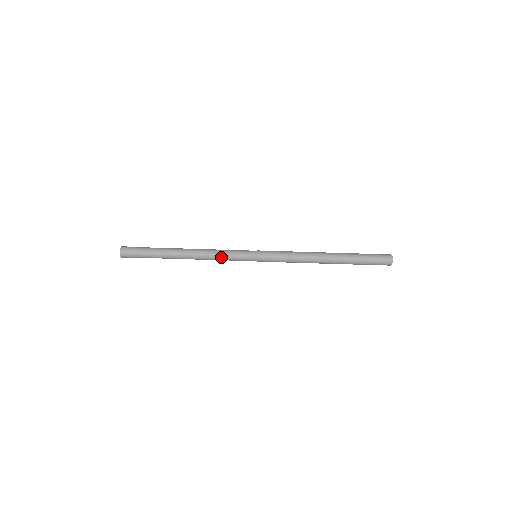
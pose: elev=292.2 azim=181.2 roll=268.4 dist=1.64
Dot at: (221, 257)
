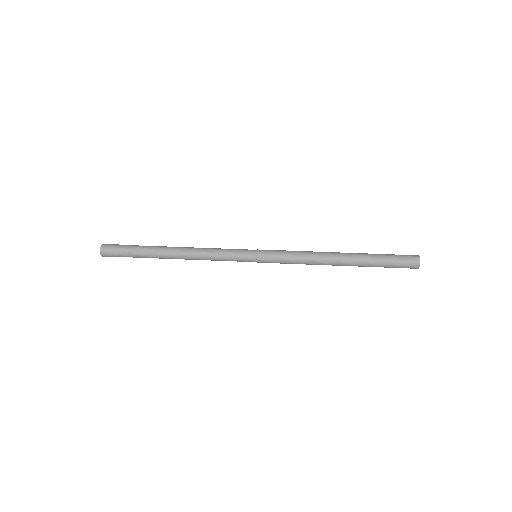
Dot at: (215, 260)
